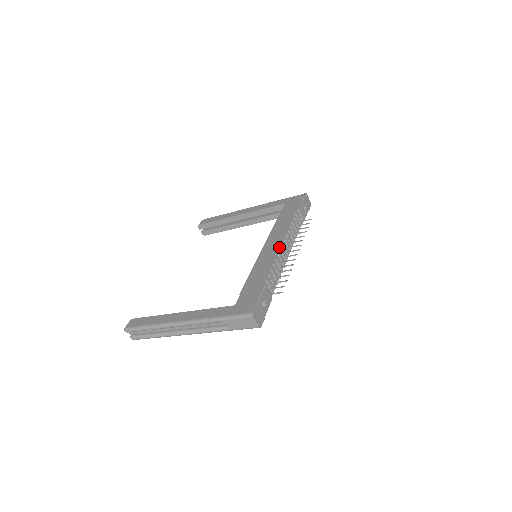
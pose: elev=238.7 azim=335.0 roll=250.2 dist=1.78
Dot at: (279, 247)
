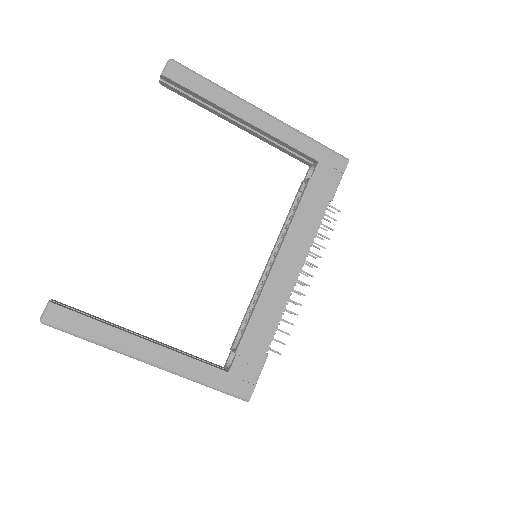
Dot at: (295, 282)
